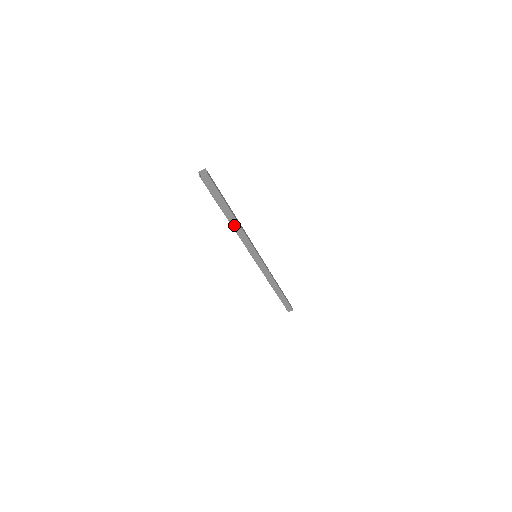
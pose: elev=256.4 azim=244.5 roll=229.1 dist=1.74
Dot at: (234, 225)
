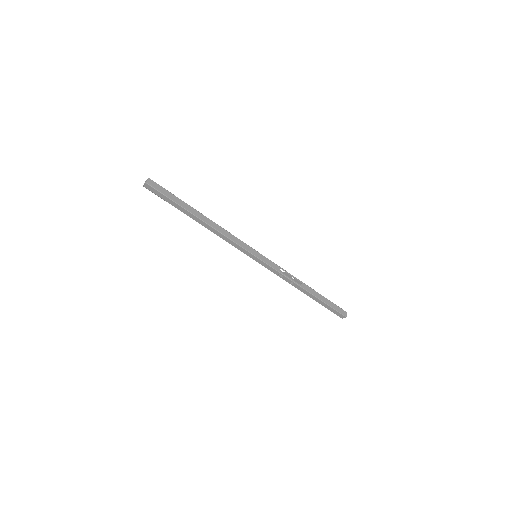
Dot at: (209, 223)
